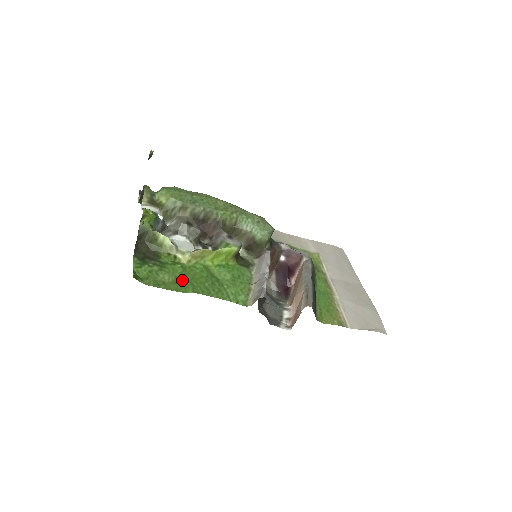
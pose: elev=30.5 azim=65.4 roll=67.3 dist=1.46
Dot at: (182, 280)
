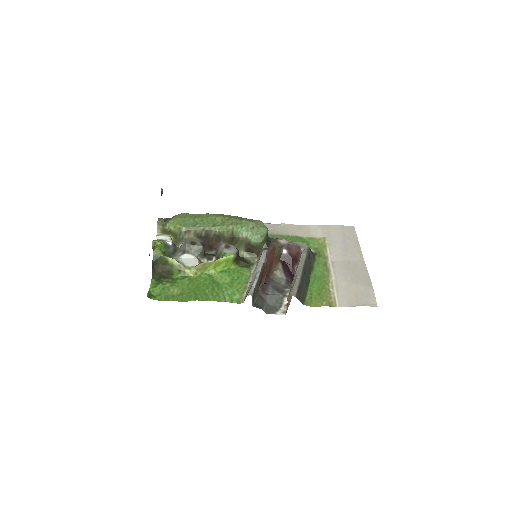
Dot at: (188, 291)
